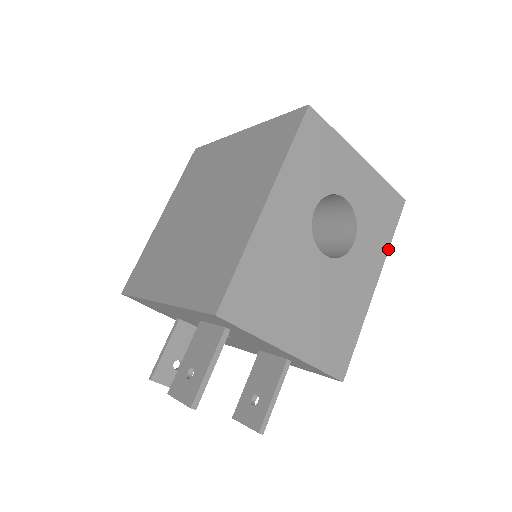
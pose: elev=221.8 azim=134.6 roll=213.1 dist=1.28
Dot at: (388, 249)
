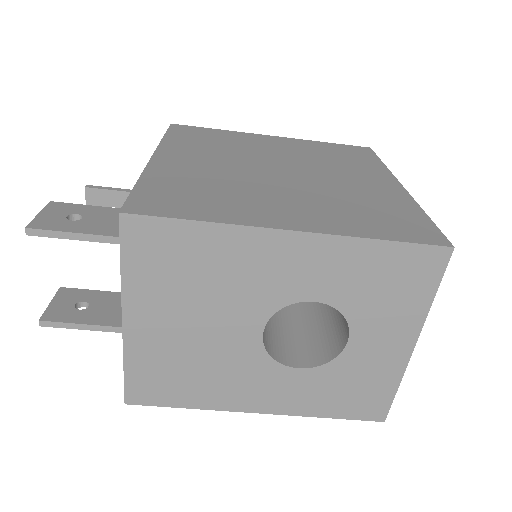
Dot at: (311, 416)
